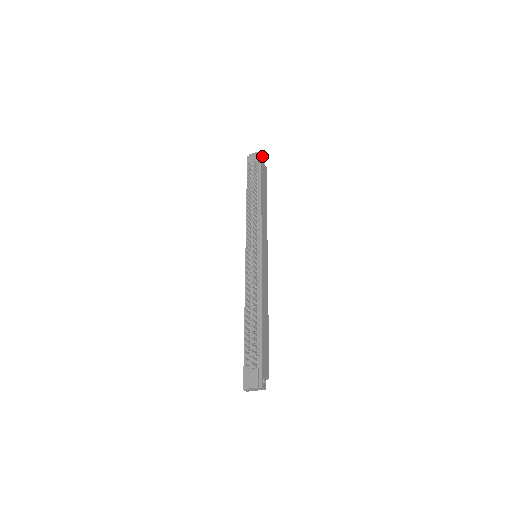
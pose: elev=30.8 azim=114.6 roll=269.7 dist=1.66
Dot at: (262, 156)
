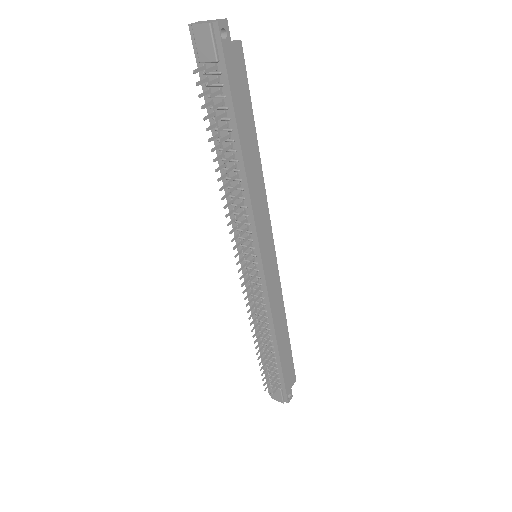
Dot at: (223, 28)
